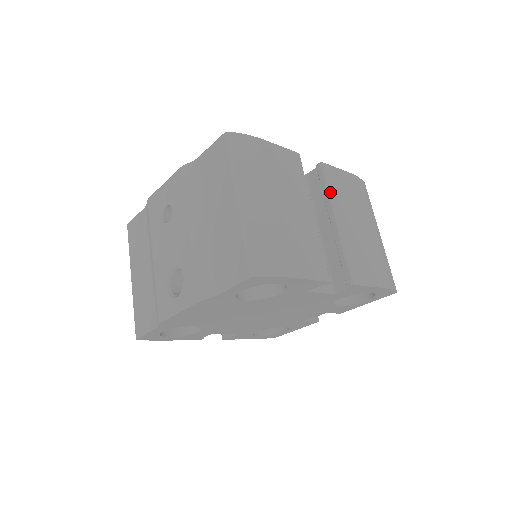
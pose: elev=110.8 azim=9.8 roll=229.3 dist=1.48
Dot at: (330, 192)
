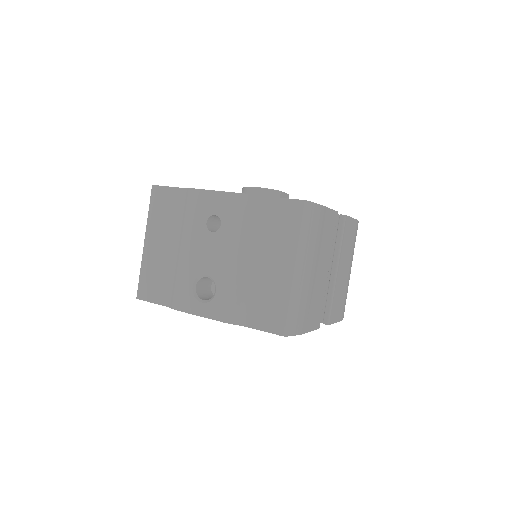
Dot at: (342, 244)
